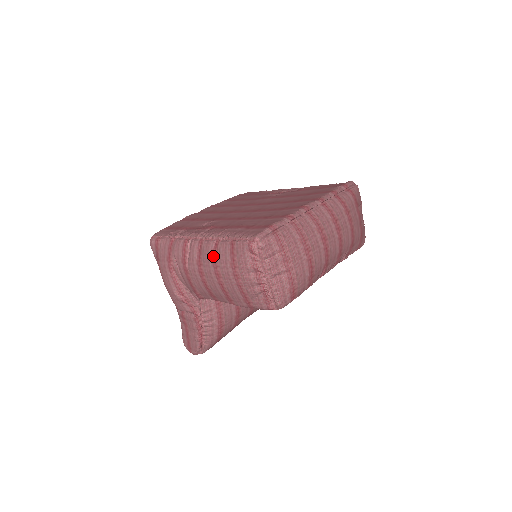
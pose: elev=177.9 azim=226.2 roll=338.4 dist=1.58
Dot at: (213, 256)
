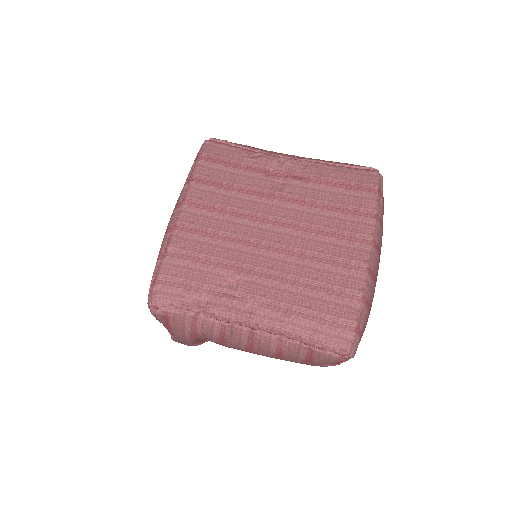
Dot at: (277, 351)
